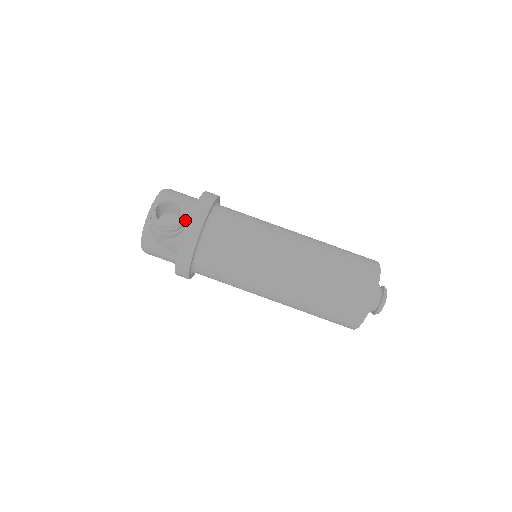
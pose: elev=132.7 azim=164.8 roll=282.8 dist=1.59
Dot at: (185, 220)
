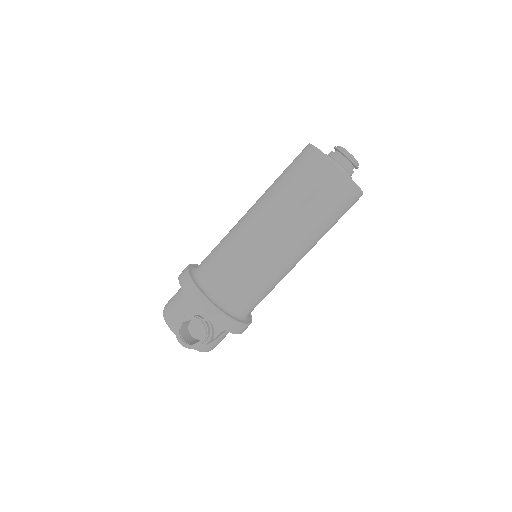
Dot at: (202, 318)
